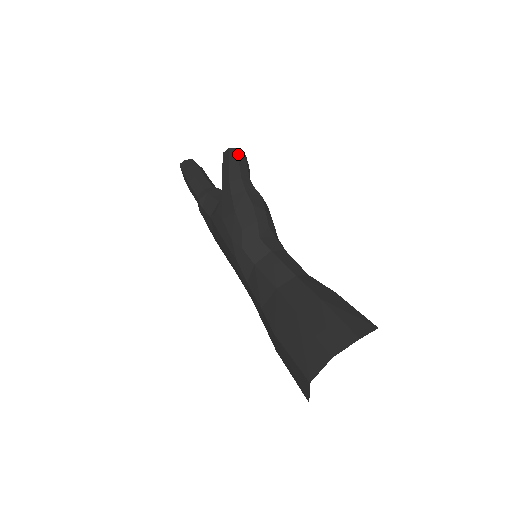
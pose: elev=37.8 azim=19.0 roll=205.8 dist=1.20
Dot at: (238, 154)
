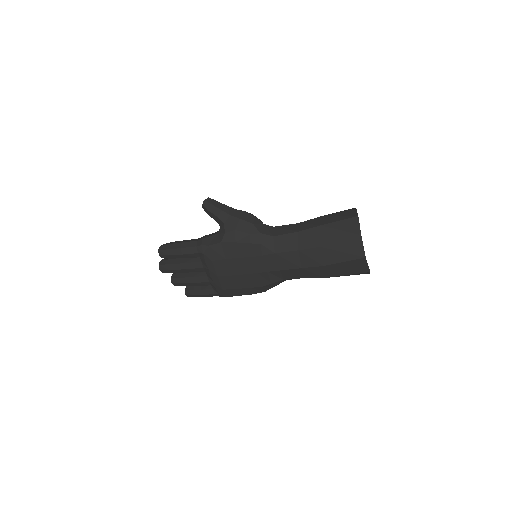
Dot at: (212, 199)
